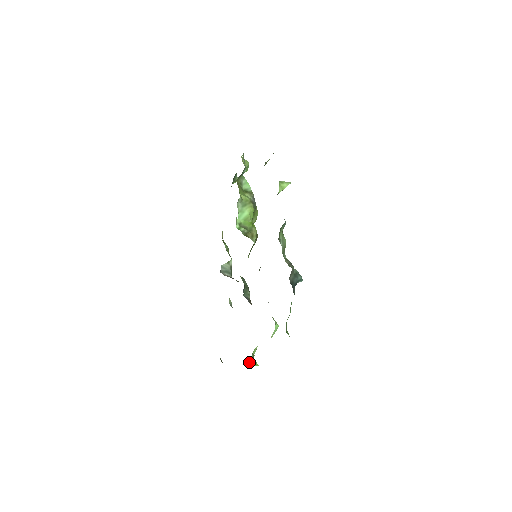
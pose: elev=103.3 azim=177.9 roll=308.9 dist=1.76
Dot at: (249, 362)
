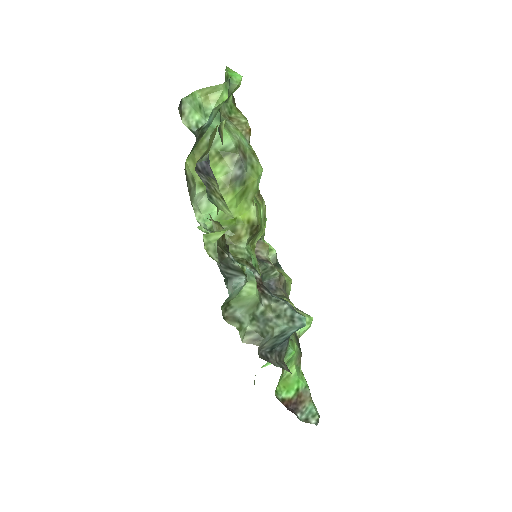
Dot at: (268, 363)
